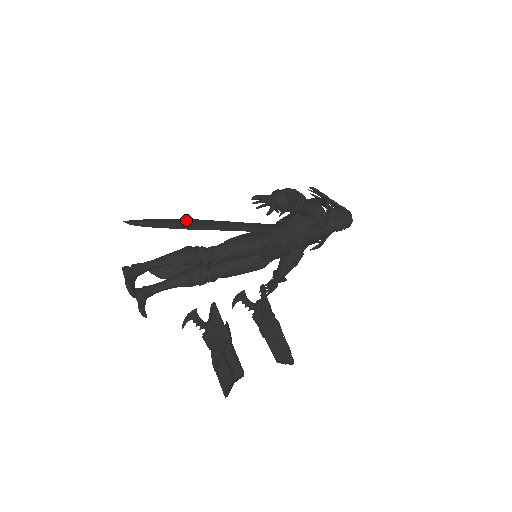
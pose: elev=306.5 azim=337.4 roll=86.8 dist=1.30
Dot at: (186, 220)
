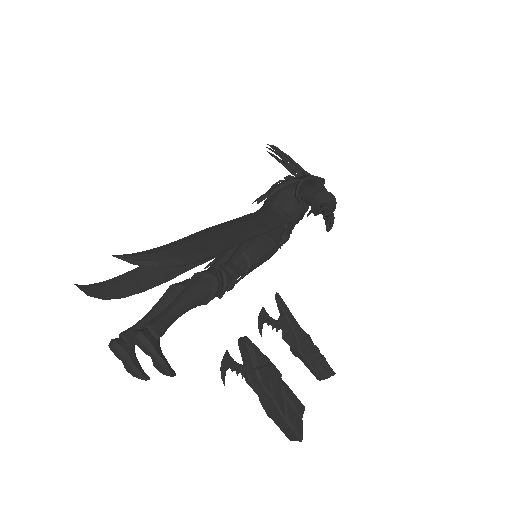
Dot at: (208, 238)
